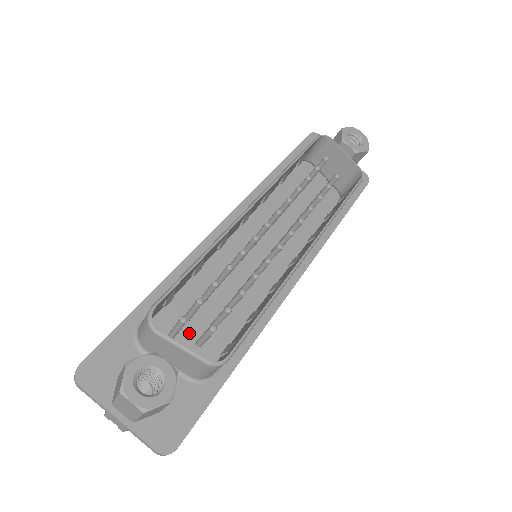
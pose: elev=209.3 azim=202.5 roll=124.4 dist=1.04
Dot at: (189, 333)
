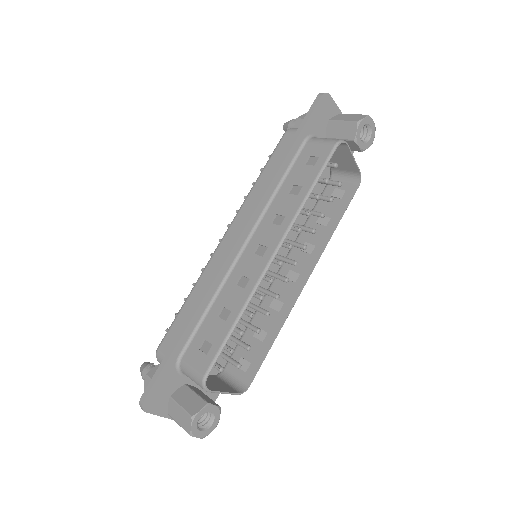
Dot at: occluded
